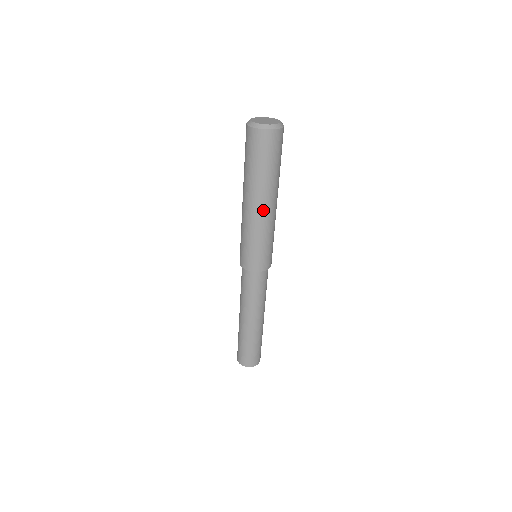
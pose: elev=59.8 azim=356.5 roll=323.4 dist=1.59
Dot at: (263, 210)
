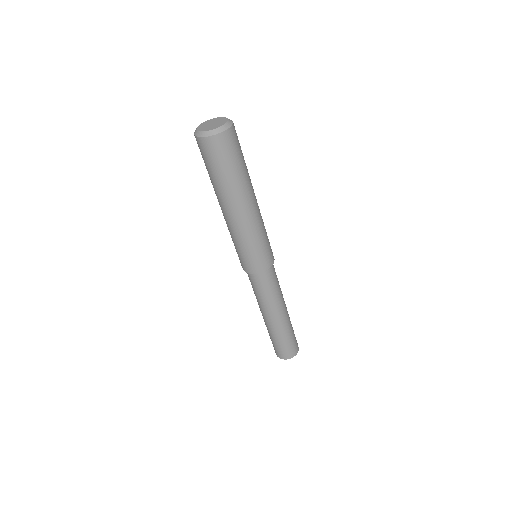
Dot at: (248, 211)
